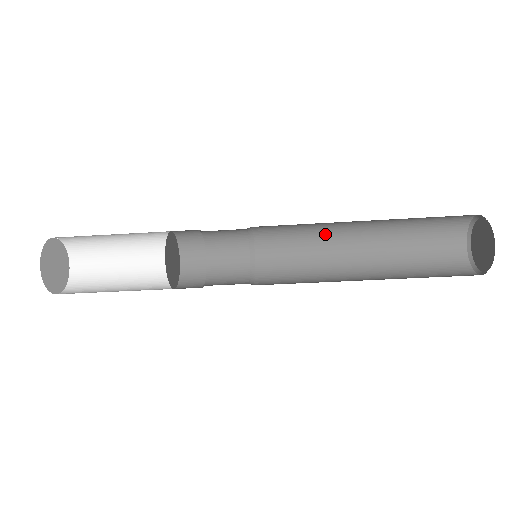
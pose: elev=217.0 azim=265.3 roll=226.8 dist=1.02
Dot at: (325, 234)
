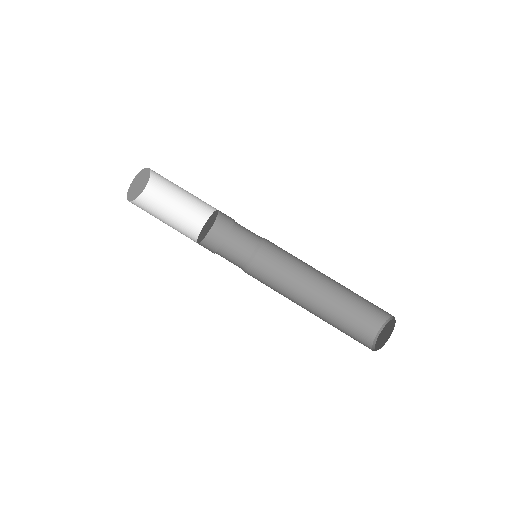
Dot at: (302, 272)
